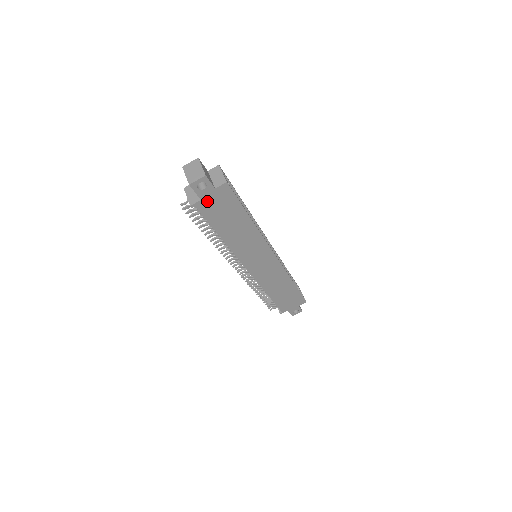
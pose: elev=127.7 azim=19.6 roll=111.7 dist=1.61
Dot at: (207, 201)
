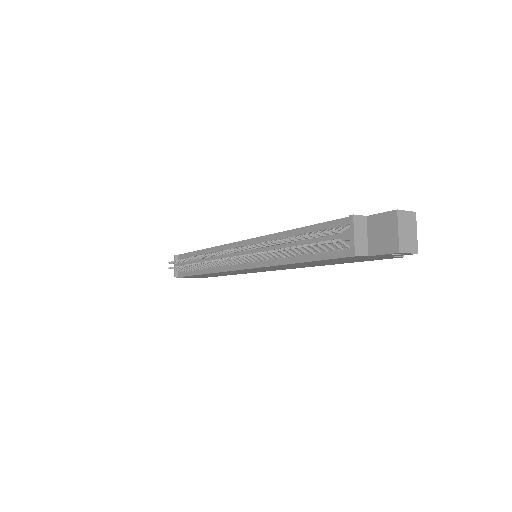
Dot at: (366, 257)
